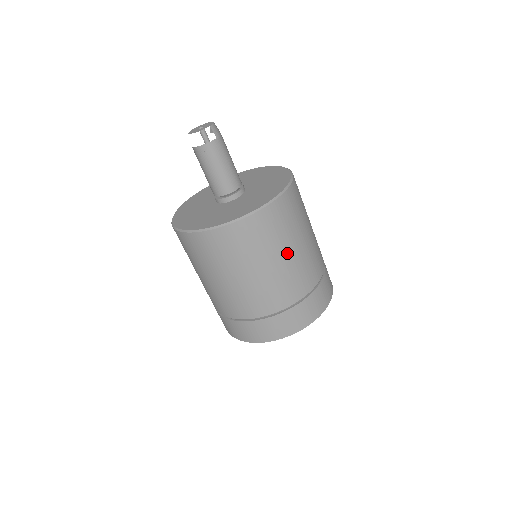
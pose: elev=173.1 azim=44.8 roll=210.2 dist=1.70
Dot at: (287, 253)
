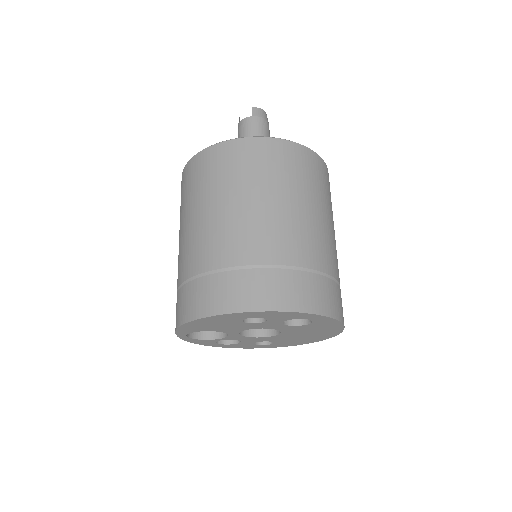
Dot at: (228, 200)
